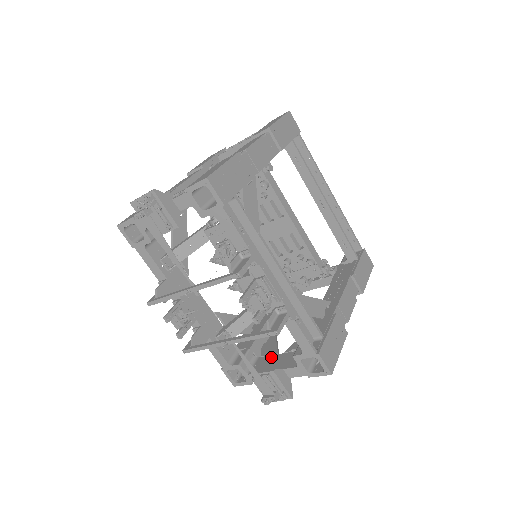
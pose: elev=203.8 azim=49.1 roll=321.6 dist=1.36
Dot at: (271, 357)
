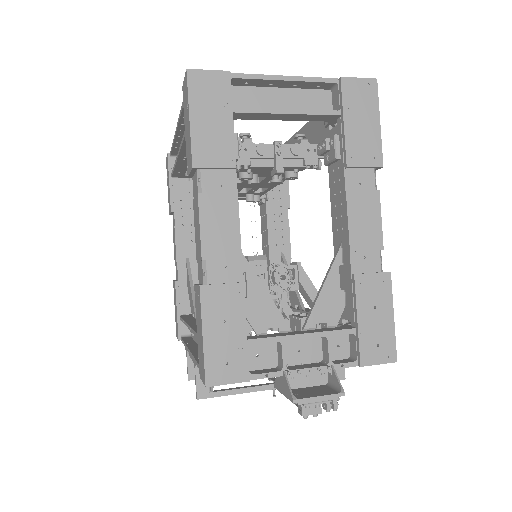
Dot at: occluded
